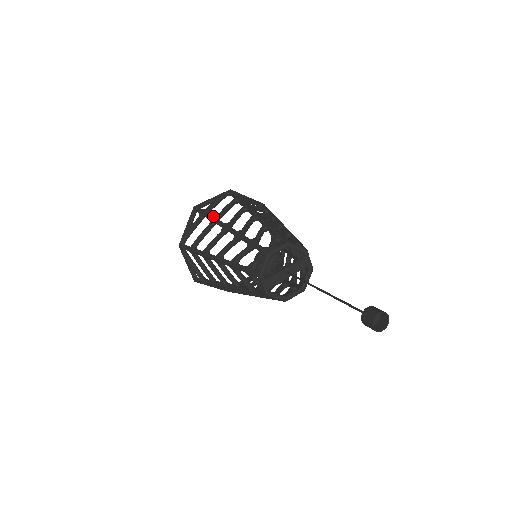
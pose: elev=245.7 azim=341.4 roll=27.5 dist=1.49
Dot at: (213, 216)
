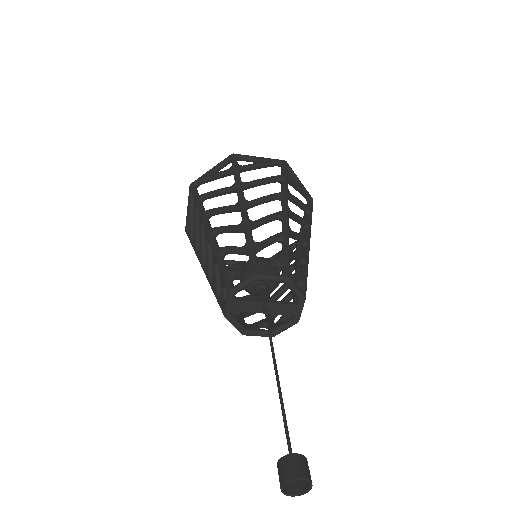
Dot at: occluded
